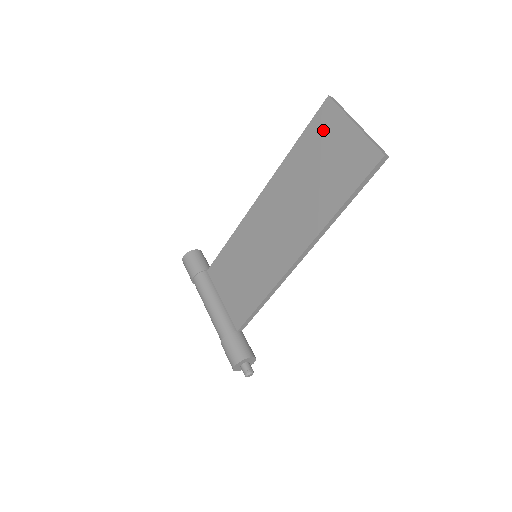
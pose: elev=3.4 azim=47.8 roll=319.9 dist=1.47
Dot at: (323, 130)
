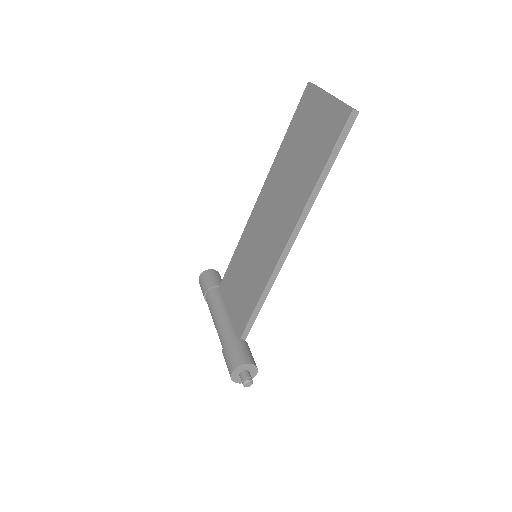
Dot at: (305, 113)
